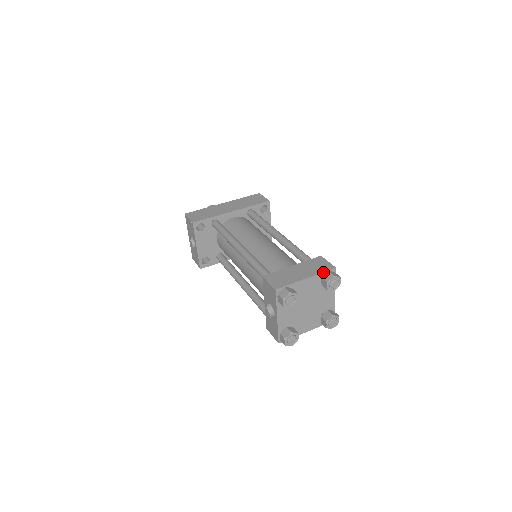
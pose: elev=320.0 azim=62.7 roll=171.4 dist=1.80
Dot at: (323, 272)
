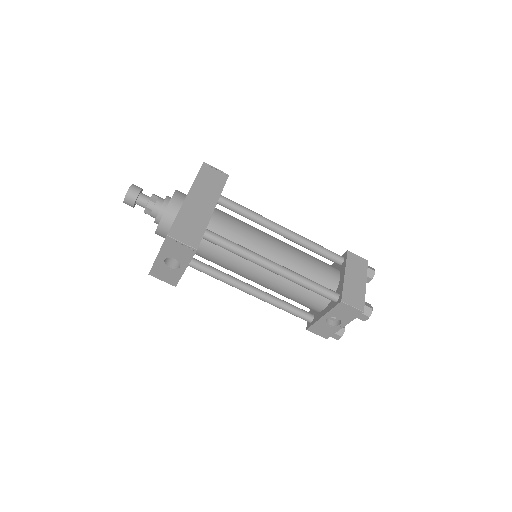
Dot at: (367, 271)
